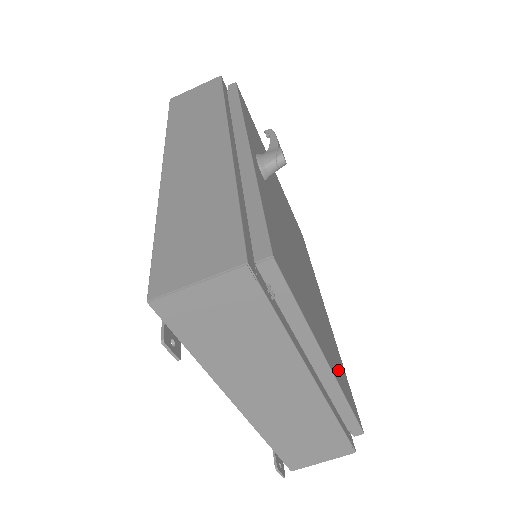
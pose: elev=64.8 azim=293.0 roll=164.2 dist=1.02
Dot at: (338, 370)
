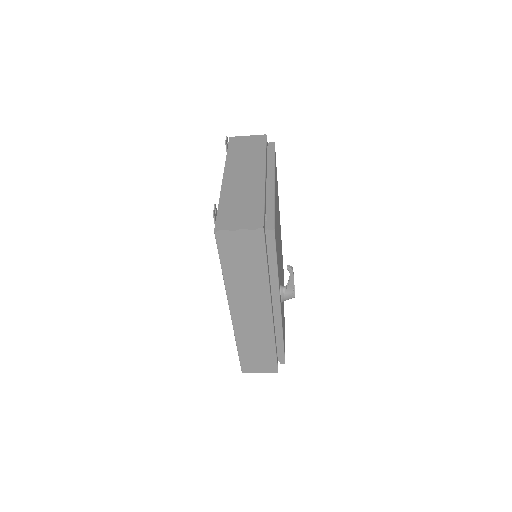
Dot at: occluded
